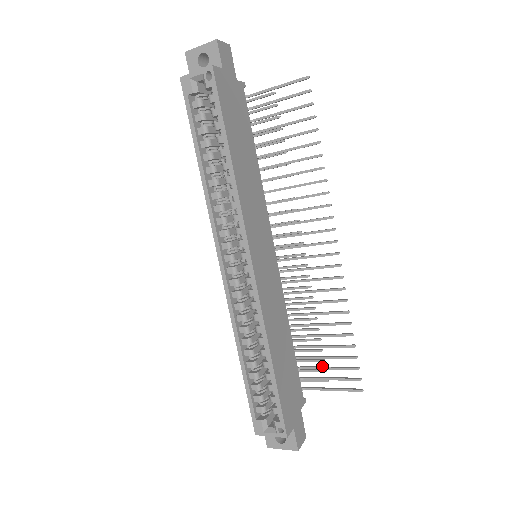
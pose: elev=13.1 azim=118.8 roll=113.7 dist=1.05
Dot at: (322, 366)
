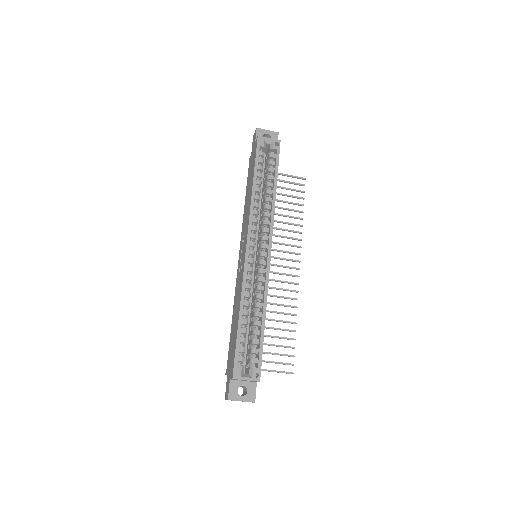
Dot at: (268, 352)
